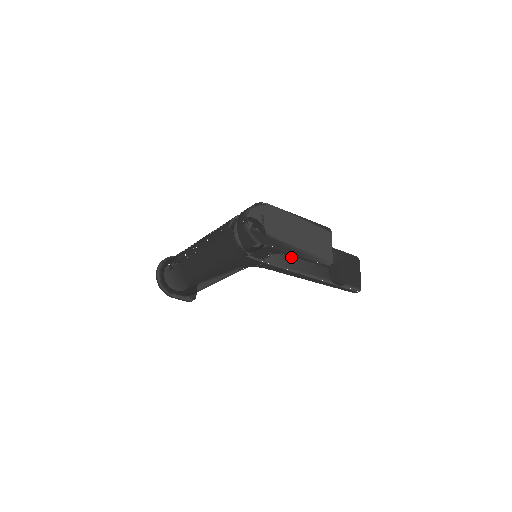
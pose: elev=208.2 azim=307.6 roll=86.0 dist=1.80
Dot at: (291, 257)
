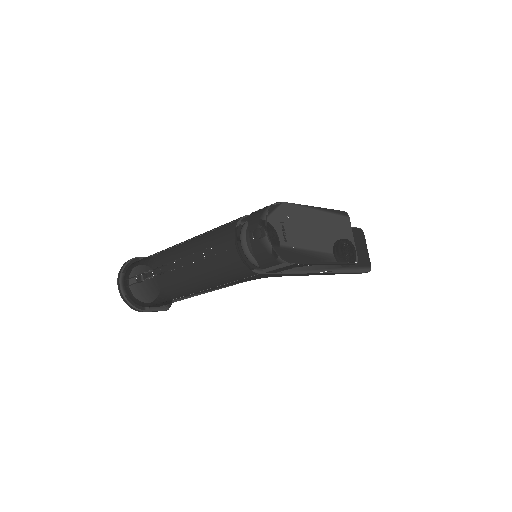
Dot at: occluded
